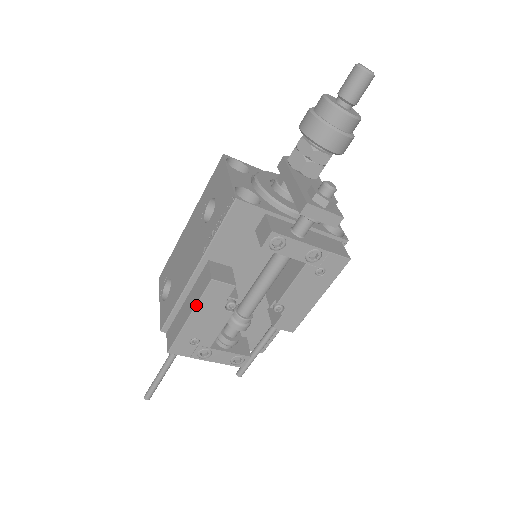
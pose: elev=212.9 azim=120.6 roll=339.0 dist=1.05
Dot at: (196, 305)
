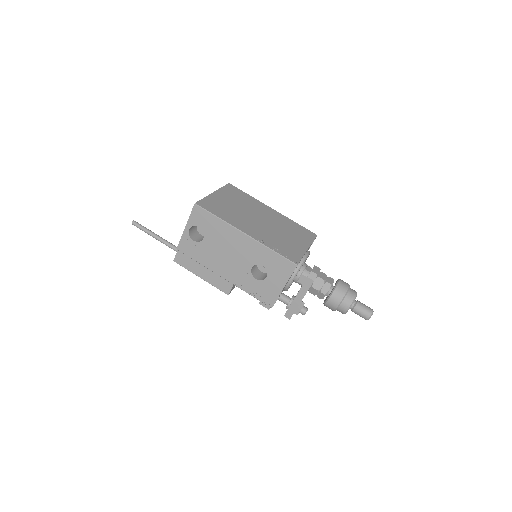
Dot at: occluded
